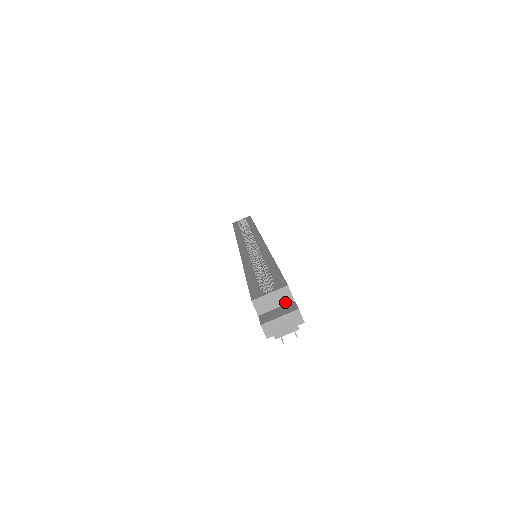
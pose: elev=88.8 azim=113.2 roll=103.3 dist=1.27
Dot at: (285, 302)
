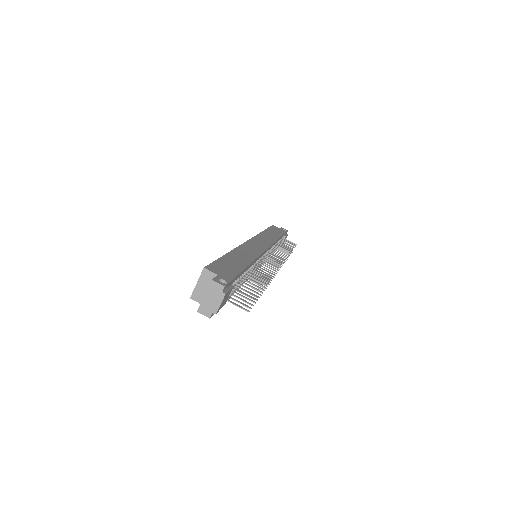
Dot at: occluded
